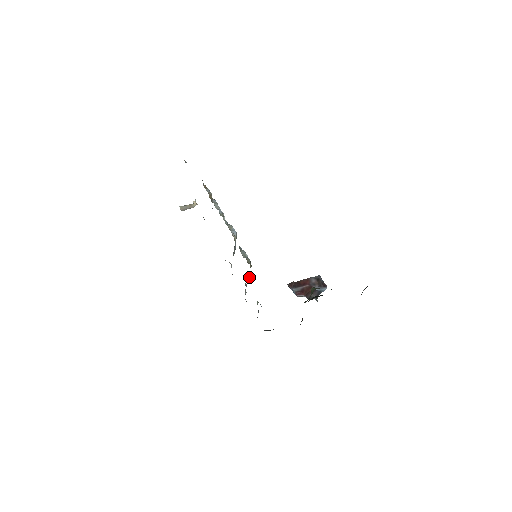
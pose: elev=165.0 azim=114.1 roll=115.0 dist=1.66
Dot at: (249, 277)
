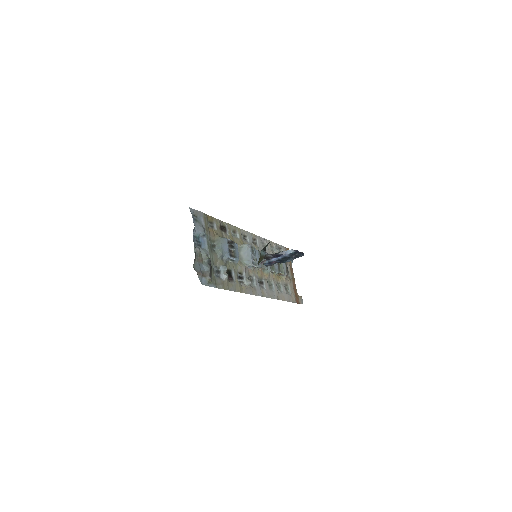
Dot at: (219, 250)
